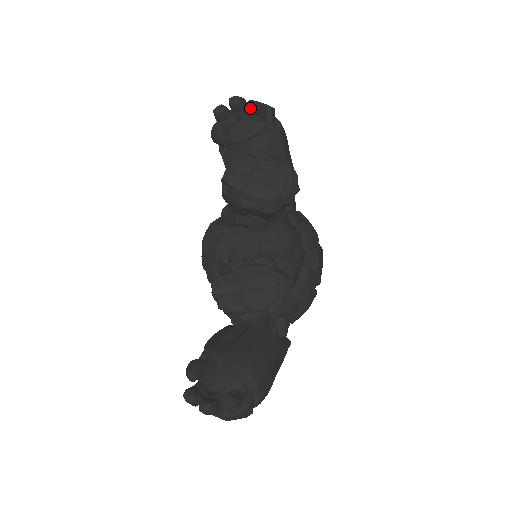
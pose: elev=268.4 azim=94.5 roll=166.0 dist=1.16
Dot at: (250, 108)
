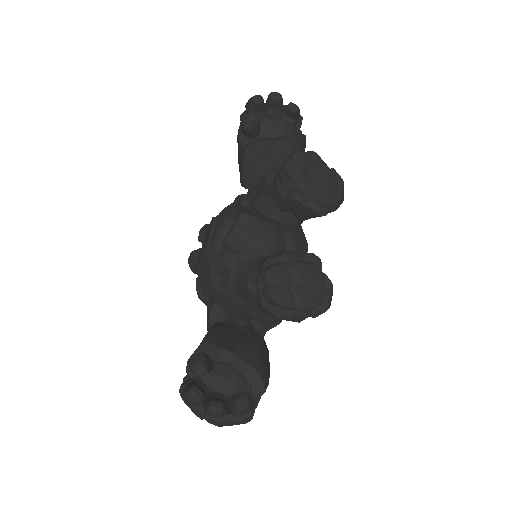
Dot at: (292, 109)
